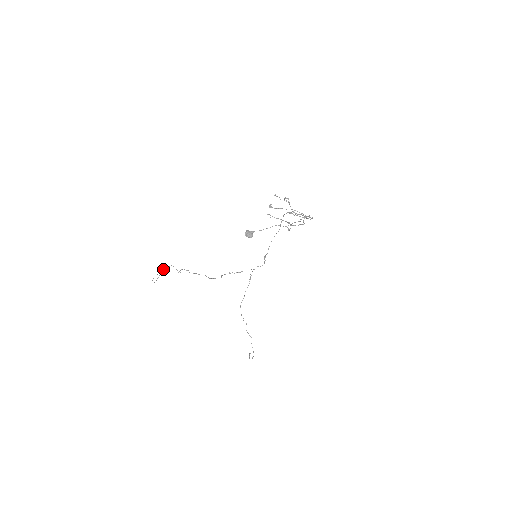
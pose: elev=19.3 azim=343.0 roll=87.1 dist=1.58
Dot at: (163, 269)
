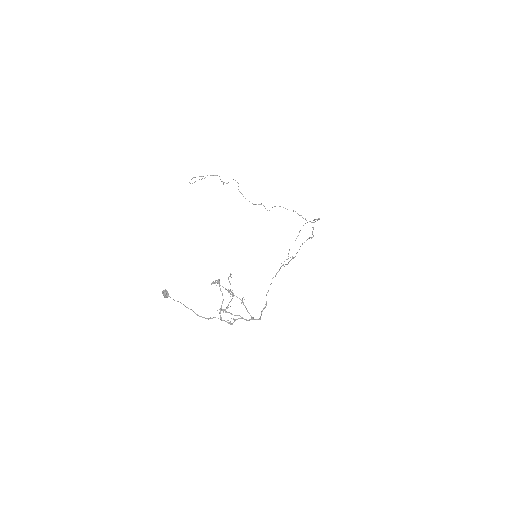
Dot at: (207, 175)
